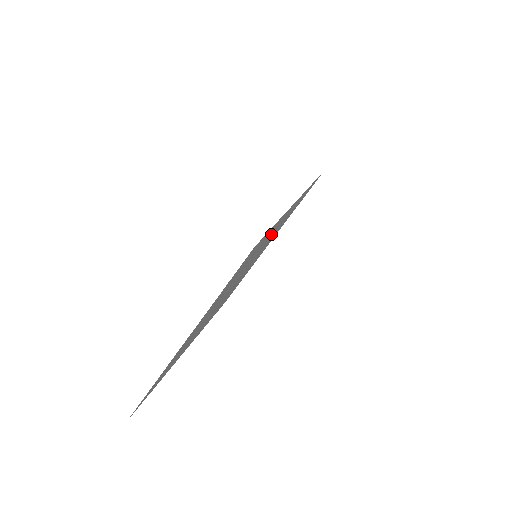
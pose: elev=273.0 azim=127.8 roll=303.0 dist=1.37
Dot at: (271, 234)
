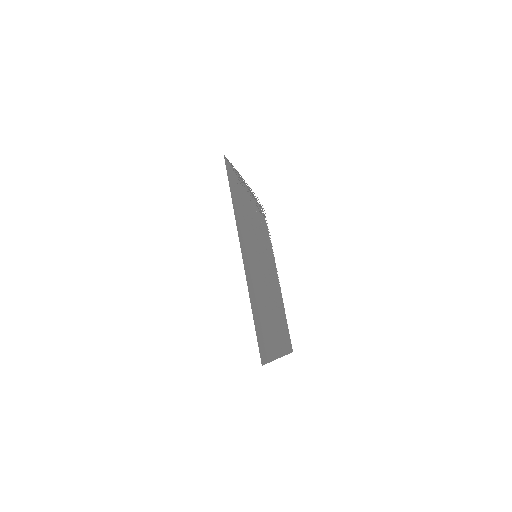
Dot at: (251, 266)
